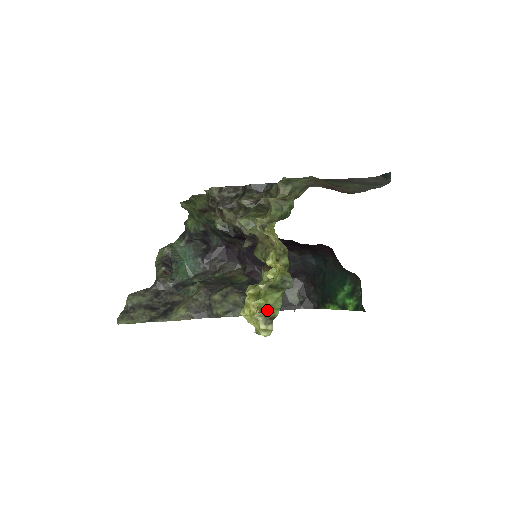
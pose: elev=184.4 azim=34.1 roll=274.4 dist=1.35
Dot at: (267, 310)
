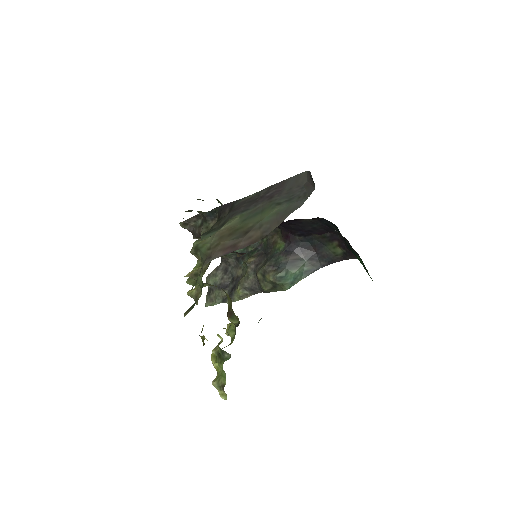
Dot at: (219, 378)
